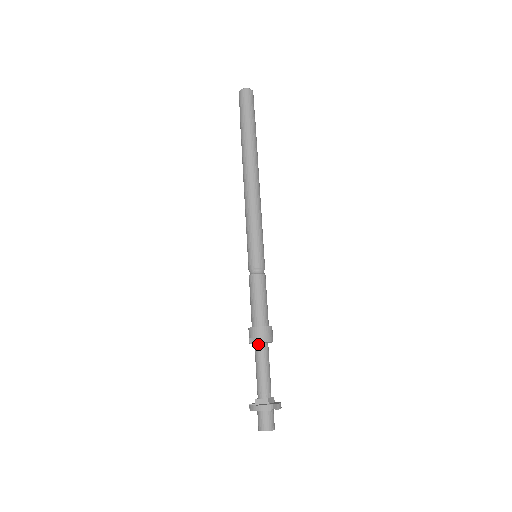
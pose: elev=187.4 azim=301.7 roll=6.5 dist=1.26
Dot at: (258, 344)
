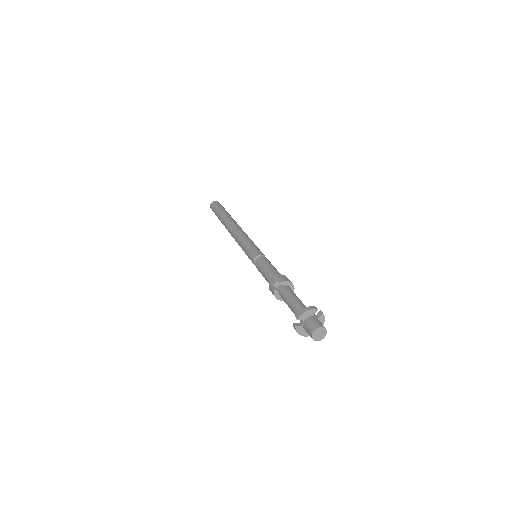
Dot at: (283, 286)
